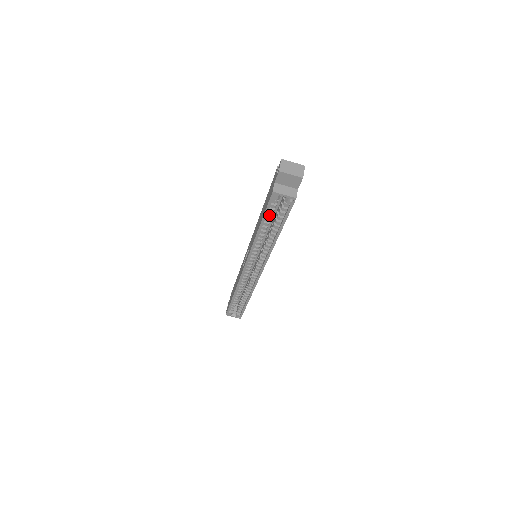
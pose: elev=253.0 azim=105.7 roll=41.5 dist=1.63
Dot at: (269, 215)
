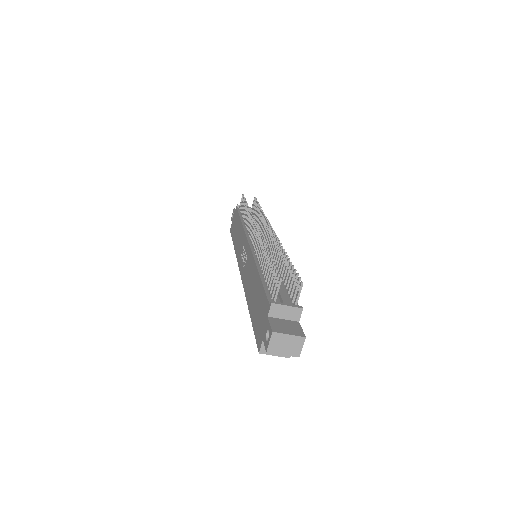
Dot at: occluded
